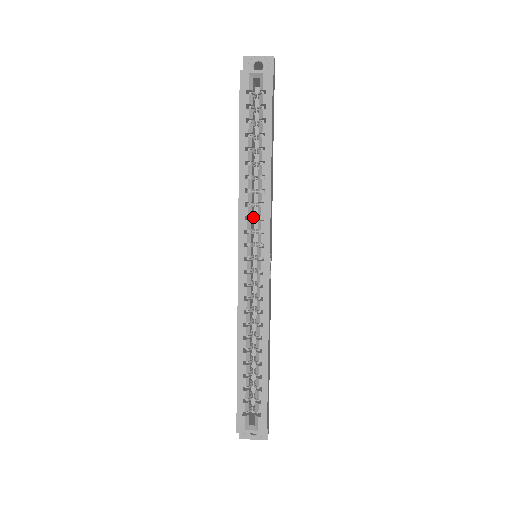
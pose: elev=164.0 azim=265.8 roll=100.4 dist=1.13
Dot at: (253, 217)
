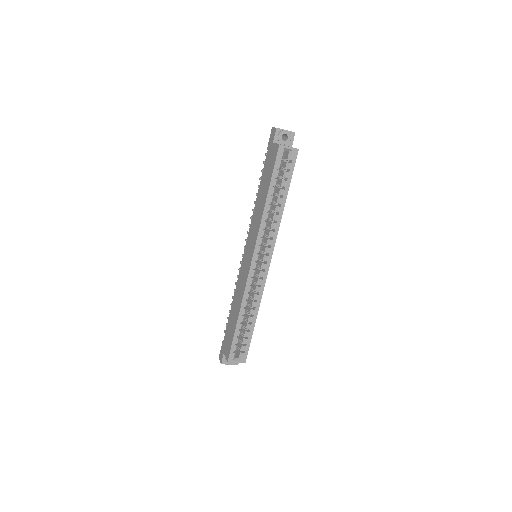
Dot at: (264, 235)
